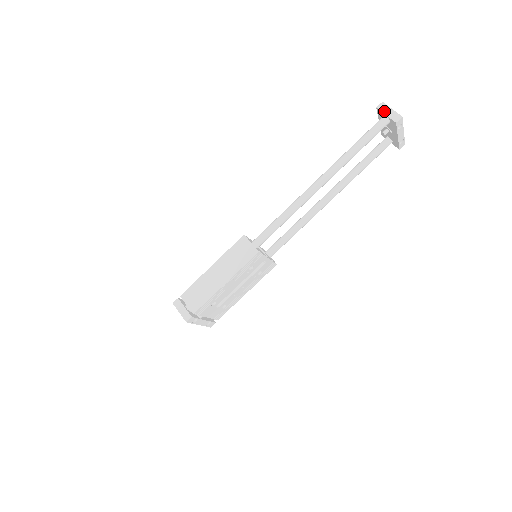
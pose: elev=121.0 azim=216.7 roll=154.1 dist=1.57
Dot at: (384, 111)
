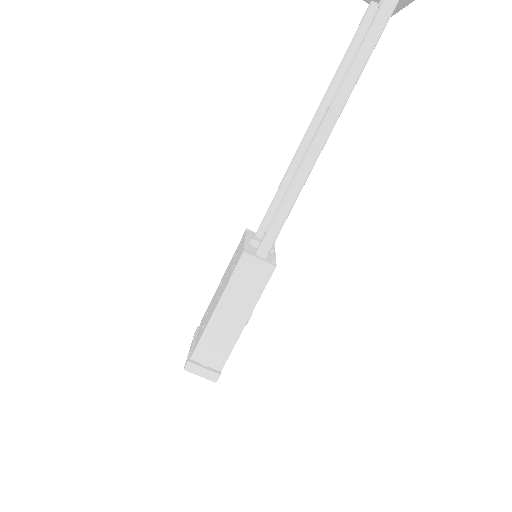
Dot at: out of frame
